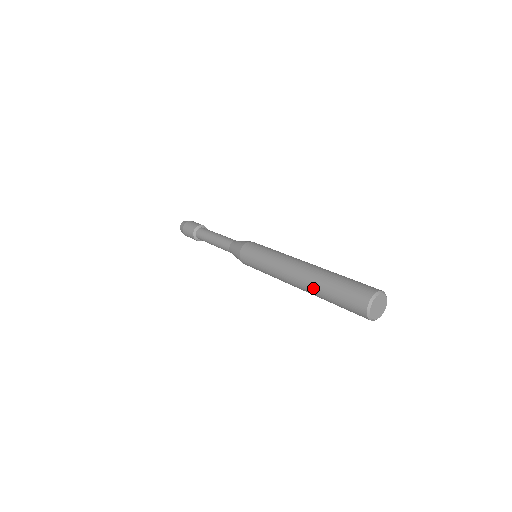
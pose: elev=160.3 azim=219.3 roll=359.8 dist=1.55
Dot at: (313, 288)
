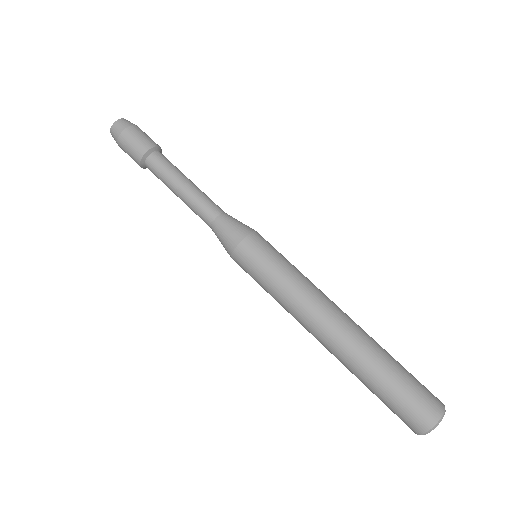
Dot at: occluded
